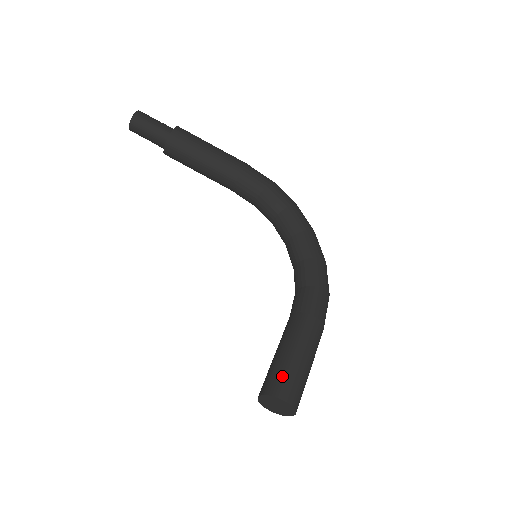
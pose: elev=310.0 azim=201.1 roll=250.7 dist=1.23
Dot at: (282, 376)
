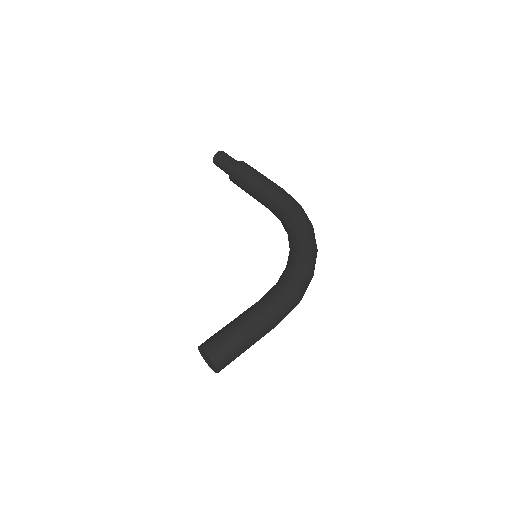
Dot at: (215, 337)
